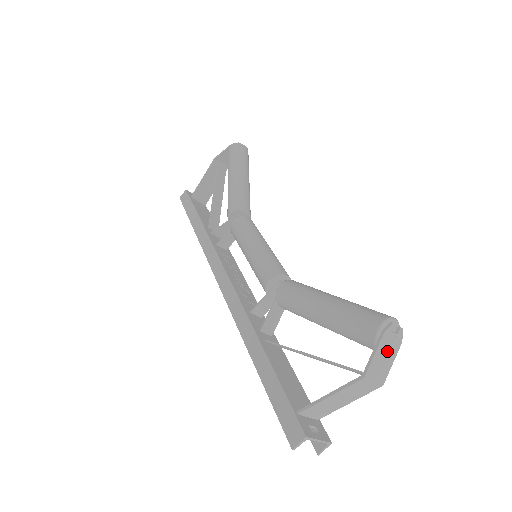
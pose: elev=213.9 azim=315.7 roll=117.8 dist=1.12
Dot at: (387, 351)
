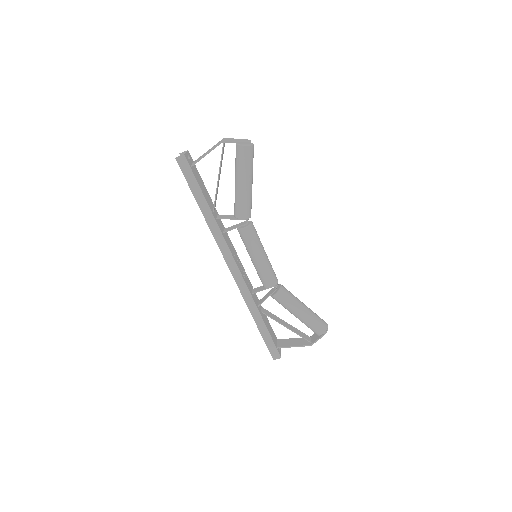
Dot at: occluded
